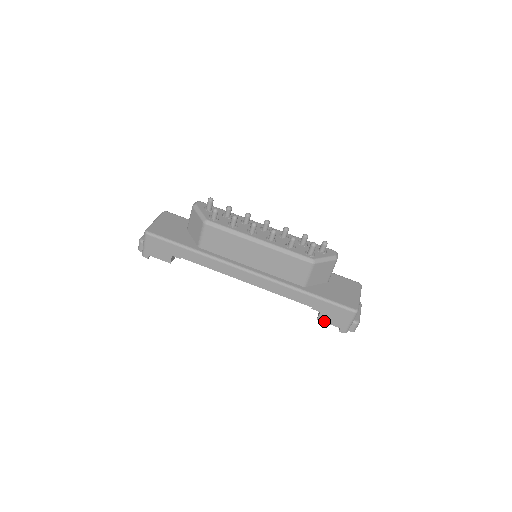
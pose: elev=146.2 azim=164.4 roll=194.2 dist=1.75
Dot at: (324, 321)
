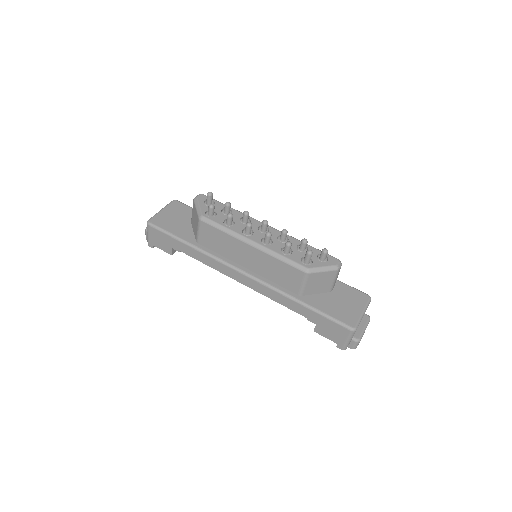
Dot at: (321, 334)
